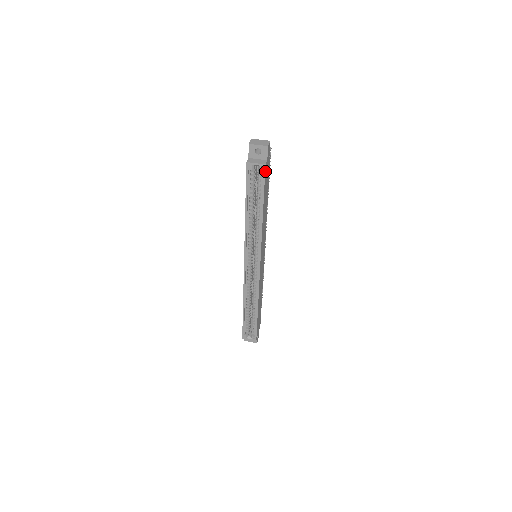
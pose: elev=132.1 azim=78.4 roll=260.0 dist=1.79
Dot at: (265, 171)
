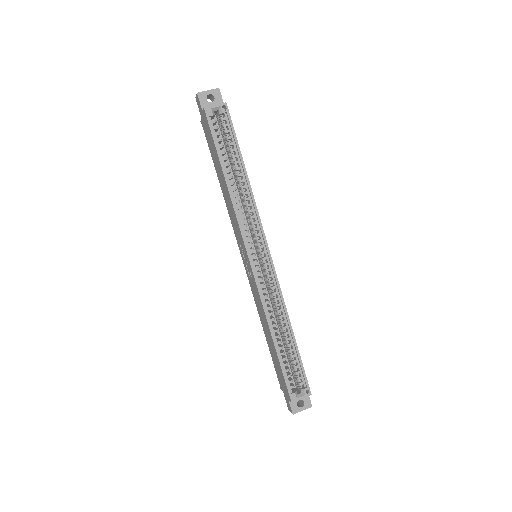
Dot at: (228, 113)
